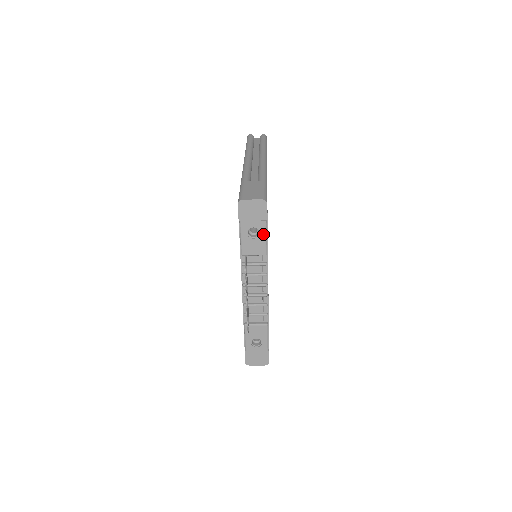
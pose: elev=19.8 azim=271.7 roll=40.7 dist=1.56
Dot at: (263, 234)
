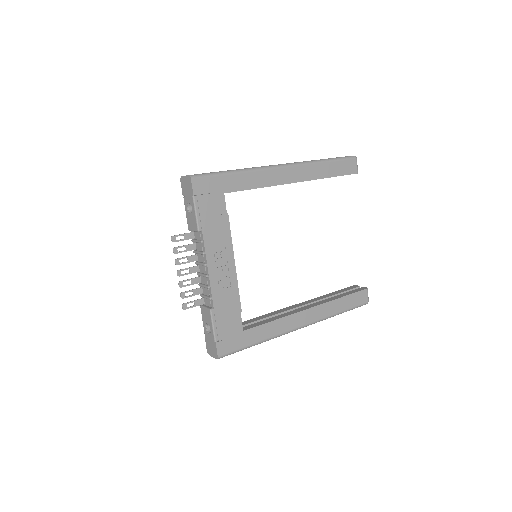
Dot at: (194, 209)
